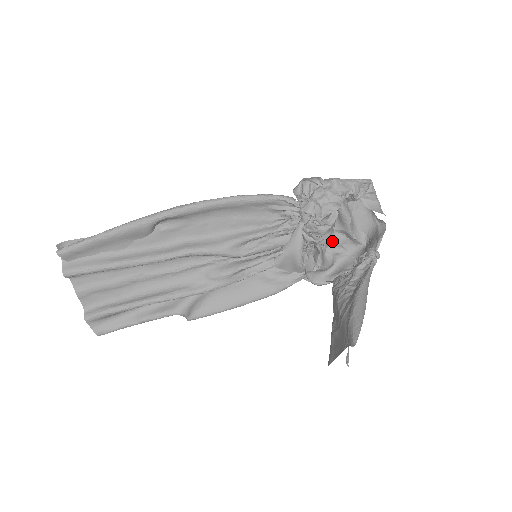
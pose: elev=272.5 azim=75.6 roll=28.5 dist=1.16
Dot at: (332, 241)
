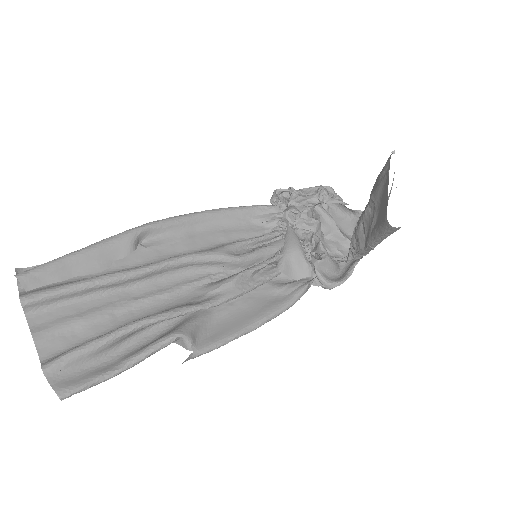
Dot at: (326, 247)
